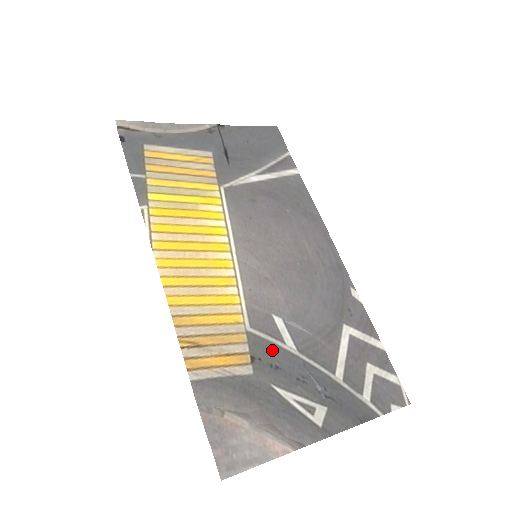
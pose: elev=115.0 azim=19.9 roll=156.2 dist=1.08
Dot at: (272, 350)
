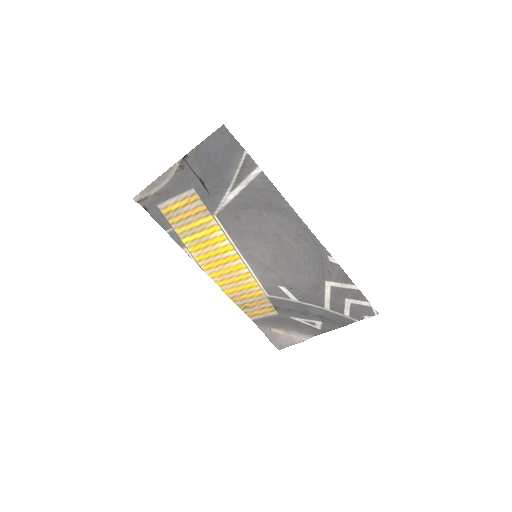
Dot at: (284, 303)
